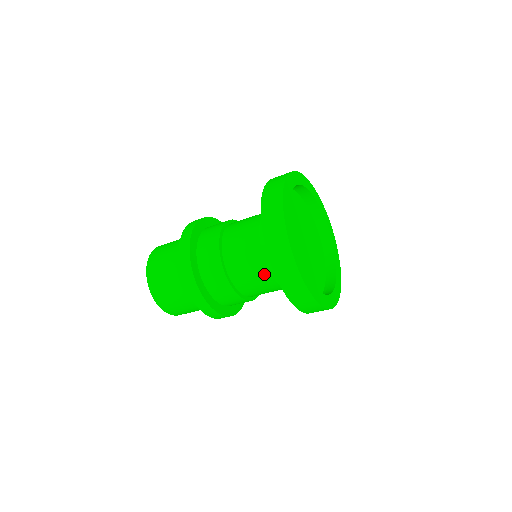
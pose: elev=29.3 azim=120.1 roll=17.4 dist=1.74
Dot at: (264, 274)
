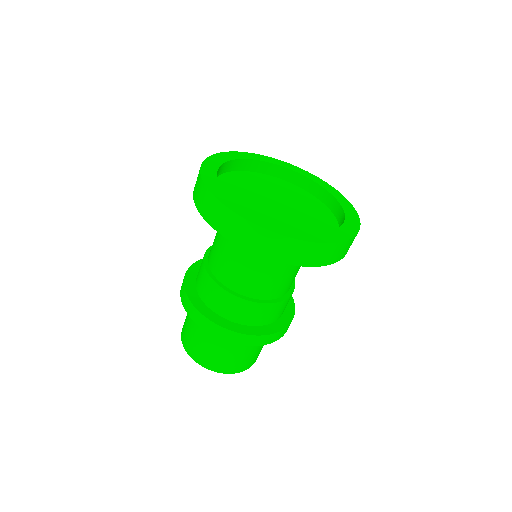
Dot at: (267, 265)
